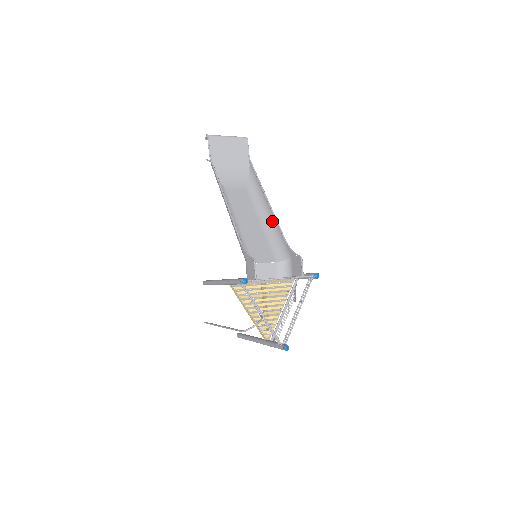
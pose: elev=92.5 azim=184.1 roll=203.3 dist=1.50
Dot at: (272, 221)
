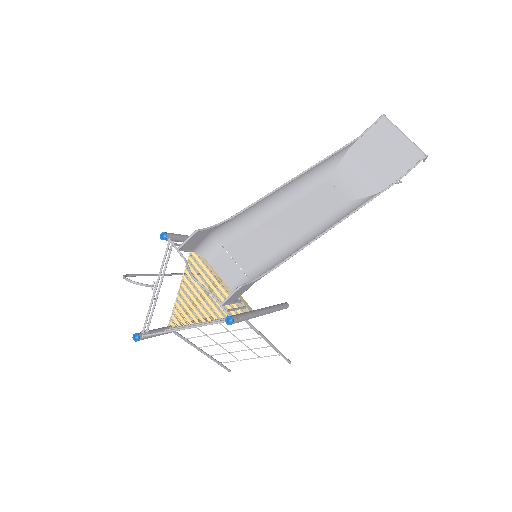
Dot at: occluded
